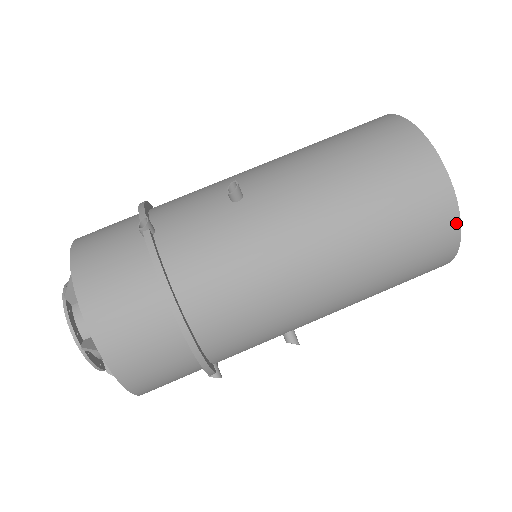
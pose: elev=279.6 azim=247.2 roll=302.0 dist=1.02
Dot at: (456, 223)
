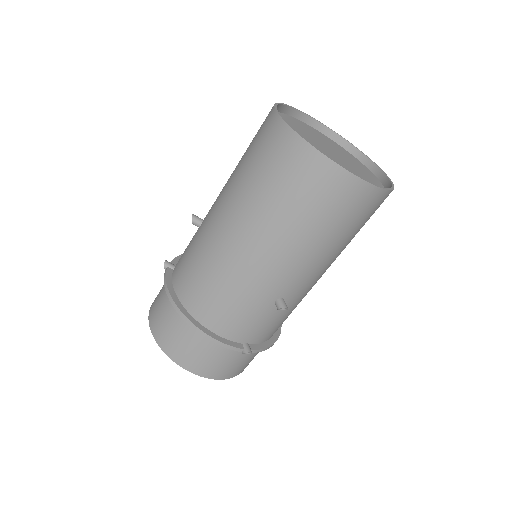
Dot at: (387, 182)
